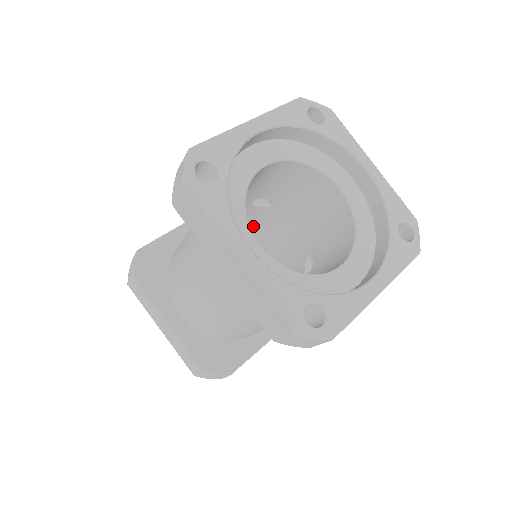
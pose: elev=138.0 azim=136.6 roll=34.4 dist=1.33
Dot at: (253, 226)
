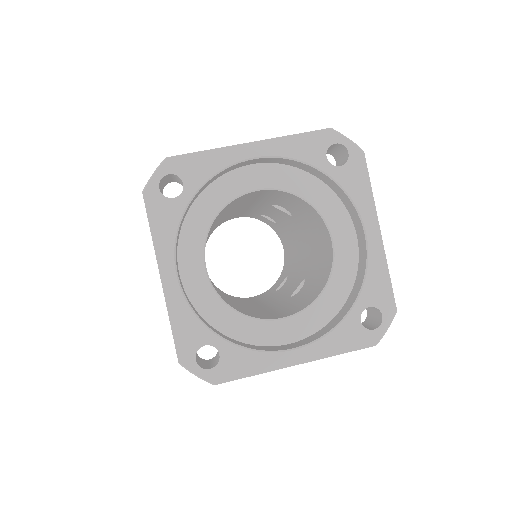
Dot at: (283, 221)
